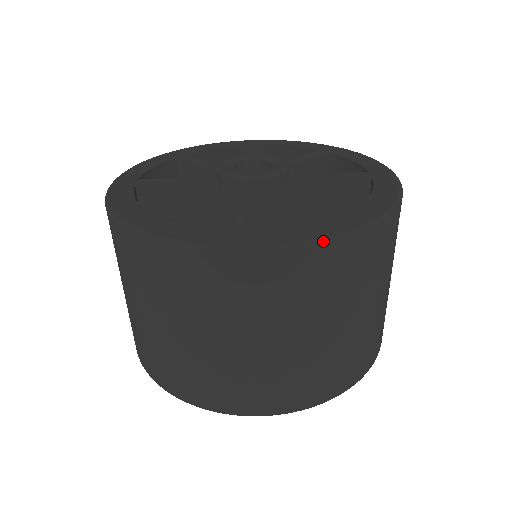
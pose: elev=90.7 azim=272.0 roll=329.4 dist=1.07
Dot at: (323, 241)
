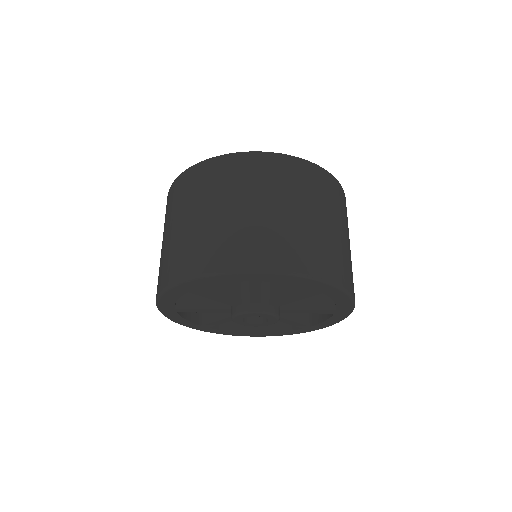
Dot at: (293, 156)
